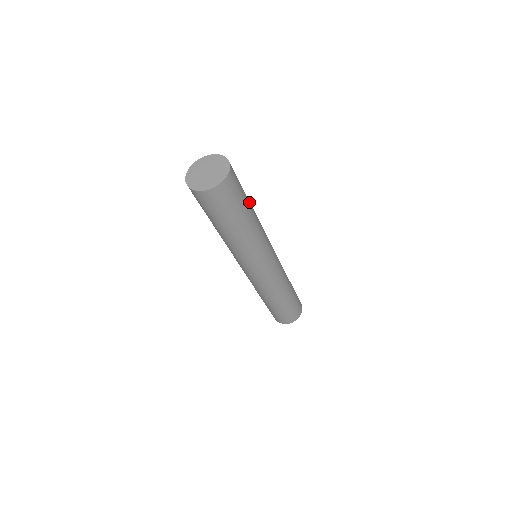
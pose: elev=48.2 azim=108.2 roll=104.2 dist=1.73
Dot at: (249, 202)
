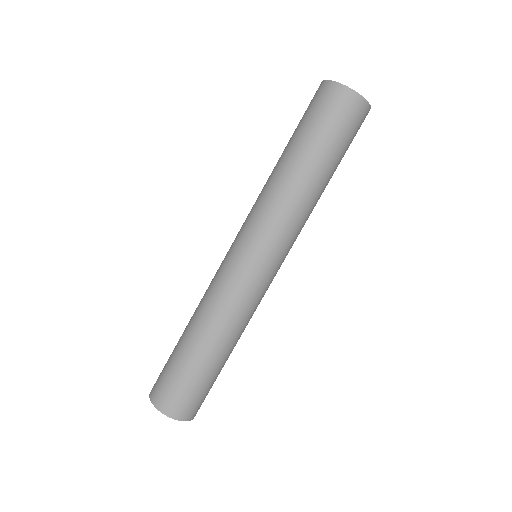
Dot at: occluded
